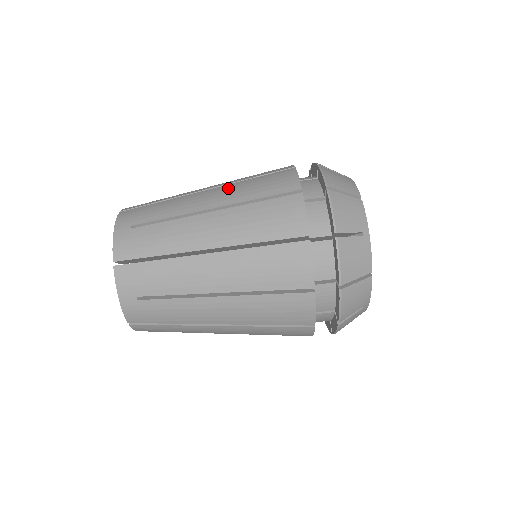
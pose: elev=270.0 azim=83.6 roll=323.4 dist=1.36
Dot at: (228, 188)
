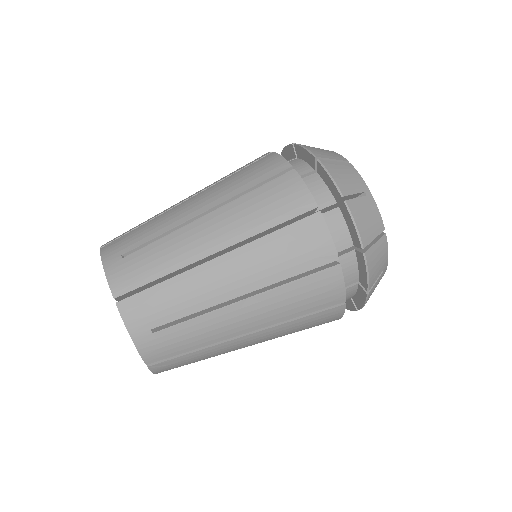
Dot at: occluded
